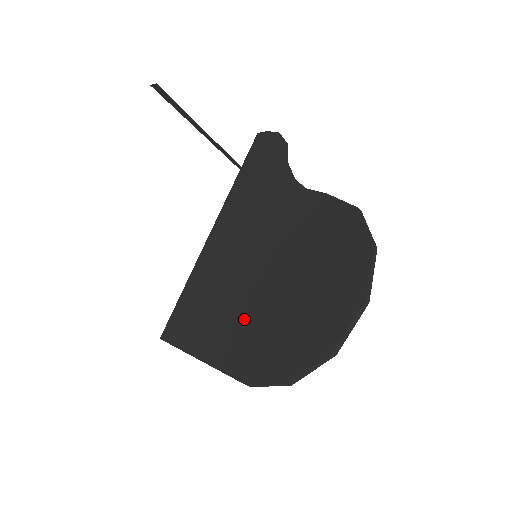
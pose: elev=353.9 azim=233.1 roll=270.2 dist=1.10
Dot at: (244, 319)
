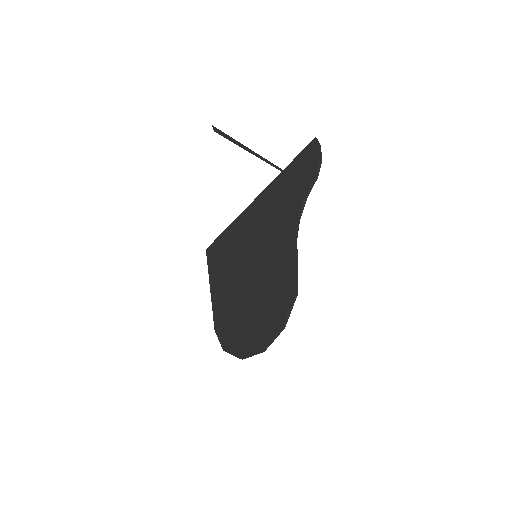
Dot at: (231, 292)
